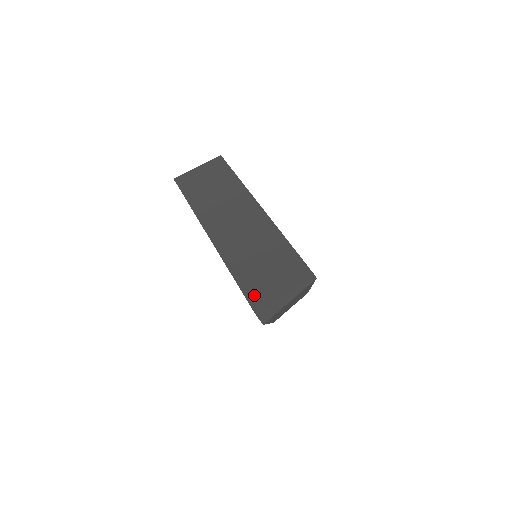
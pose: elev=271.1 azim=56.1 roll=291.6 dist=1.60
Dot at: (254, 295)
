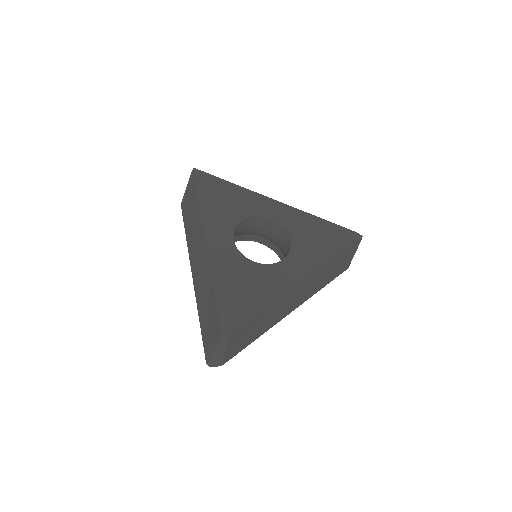
Dot at: (205, 346)
